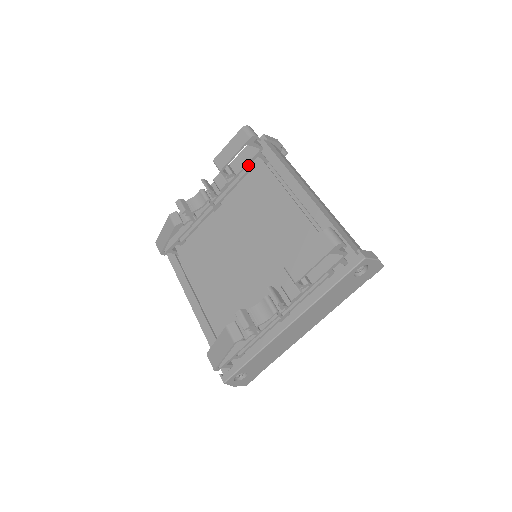
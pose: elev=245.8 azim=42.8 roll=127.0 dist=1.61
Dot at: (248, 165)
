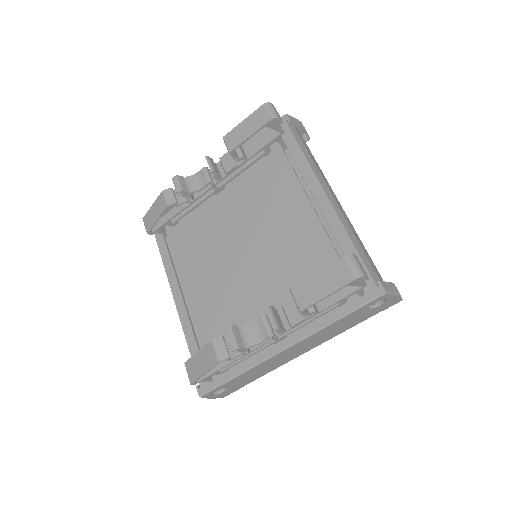
Dot at: (263, 149)
